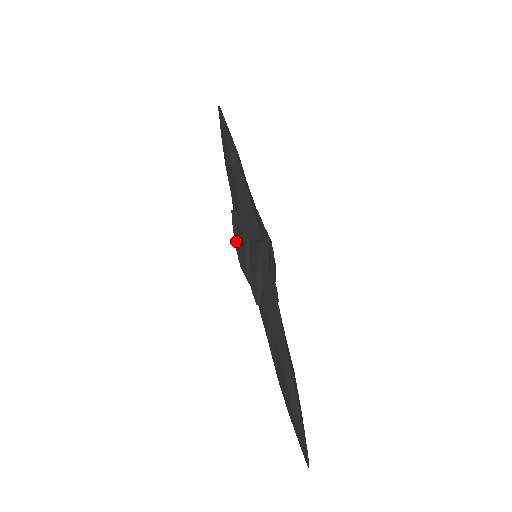
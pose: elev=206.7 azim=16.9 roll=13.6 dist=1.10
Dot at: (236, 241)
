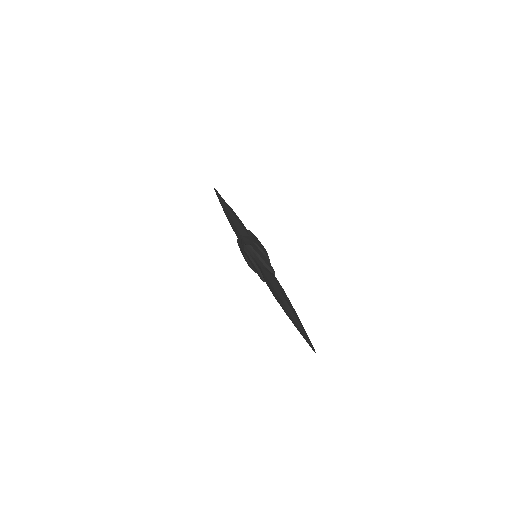
Dot at: occluded
